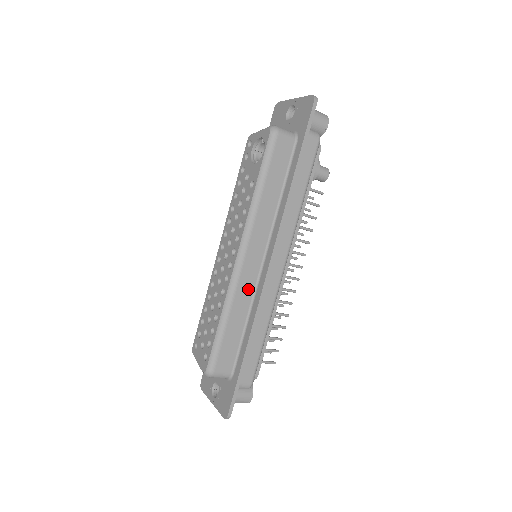
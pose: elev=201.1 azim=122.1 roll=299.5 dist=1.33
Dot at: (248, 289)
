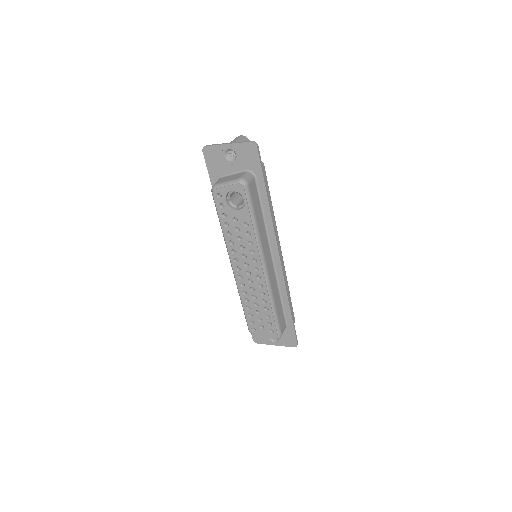
Dot at: (274, 280)
